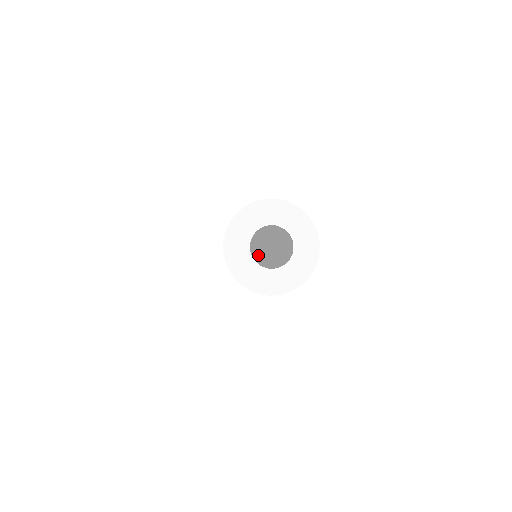
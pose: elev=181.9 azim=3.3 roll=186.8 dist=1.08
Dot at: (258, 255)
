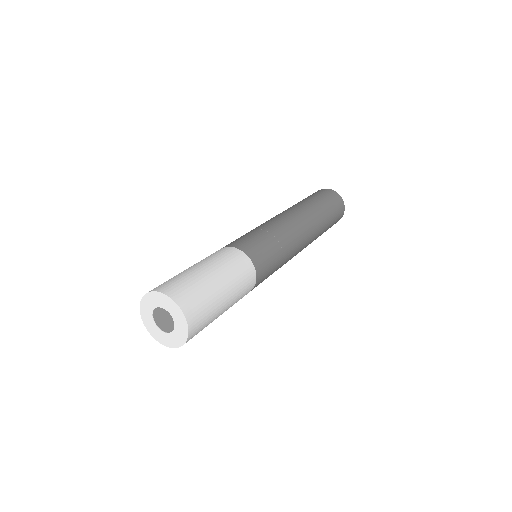
Dot at: (156, 318)
